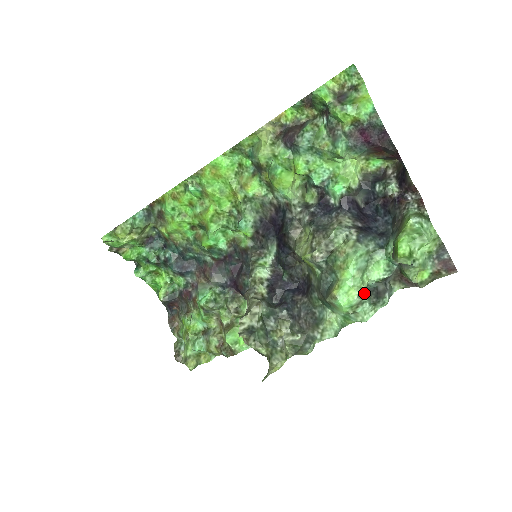
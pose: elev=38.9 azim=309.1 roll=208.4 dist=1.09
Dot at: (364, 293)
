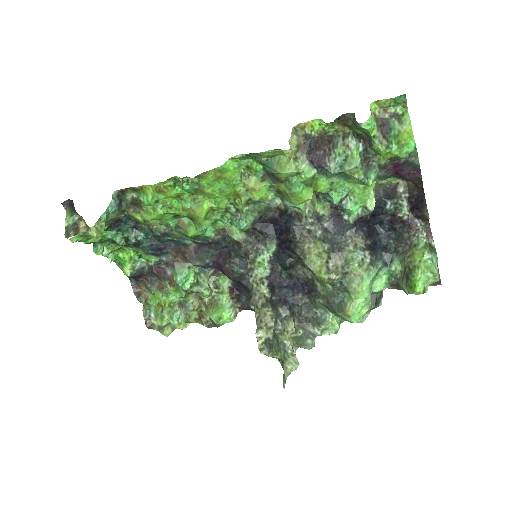
Dot at: occluded
